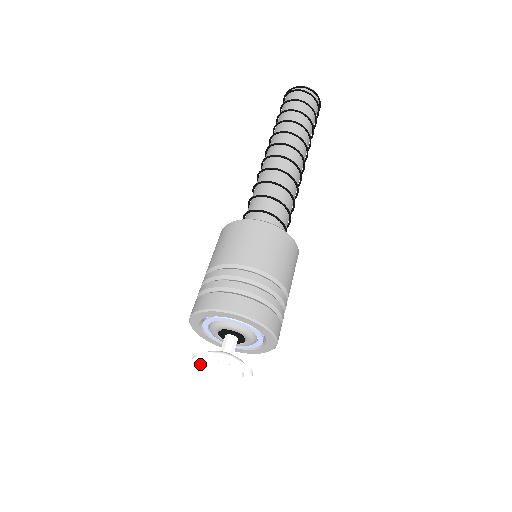
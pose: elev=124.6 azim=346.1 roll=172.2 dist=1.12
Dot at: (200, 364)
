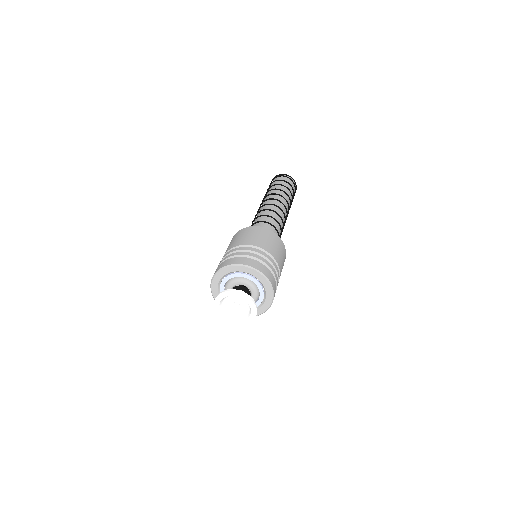
Dot at: (219, 308)
